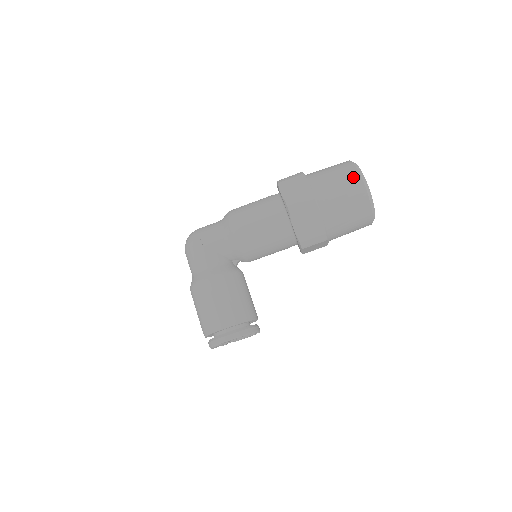
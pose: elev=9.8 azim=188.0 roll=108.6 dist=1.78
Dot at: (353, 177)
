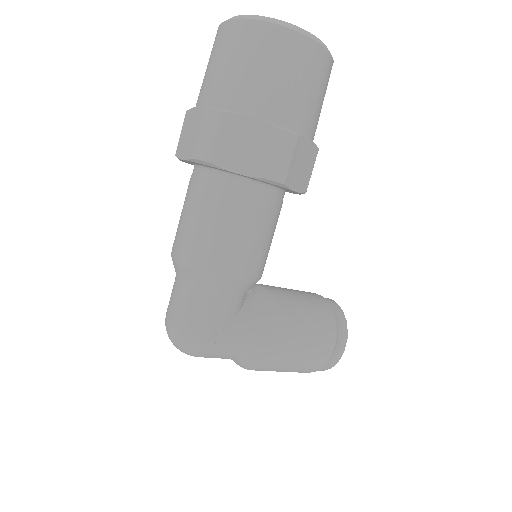
Dot at: (293, 45)
